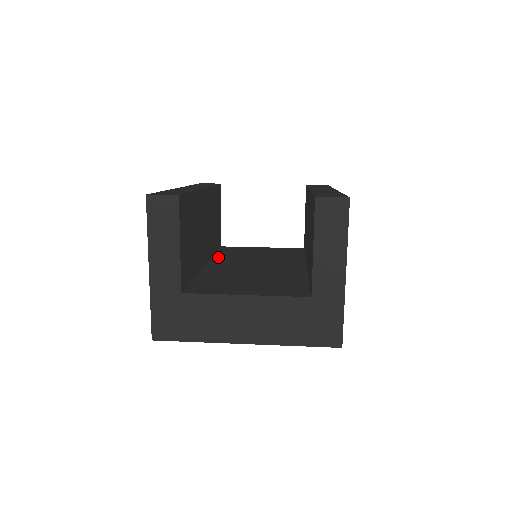
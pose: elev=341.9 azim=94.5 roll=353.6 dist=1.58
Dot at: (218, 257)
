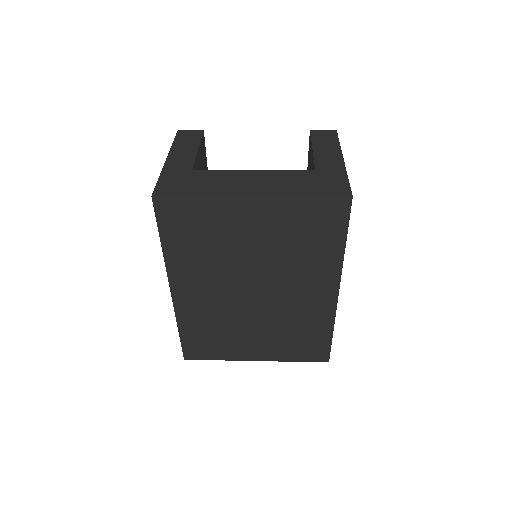
Dot at: occluded
